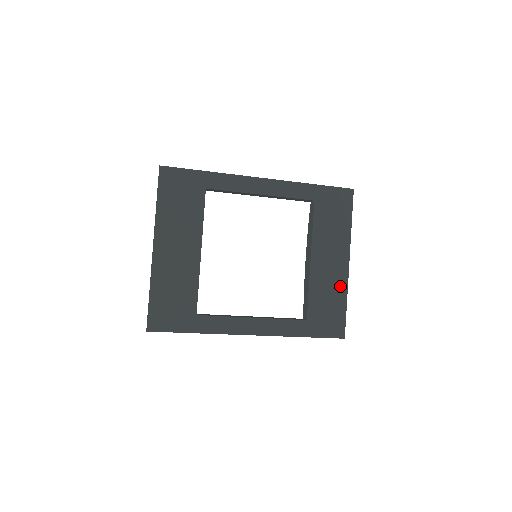
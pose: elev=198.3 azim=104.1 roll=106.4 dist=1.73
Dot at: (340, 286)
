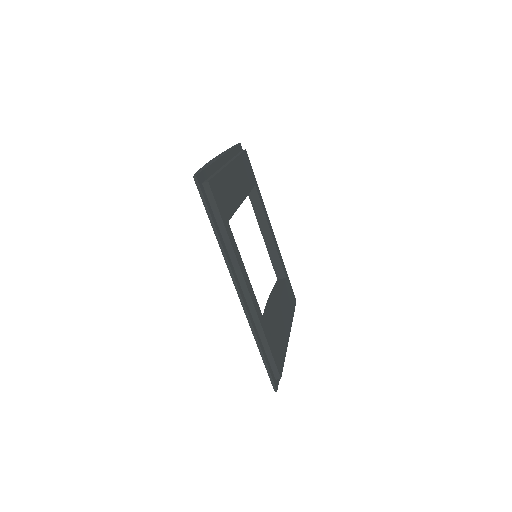
Dot at: (286, 345)
